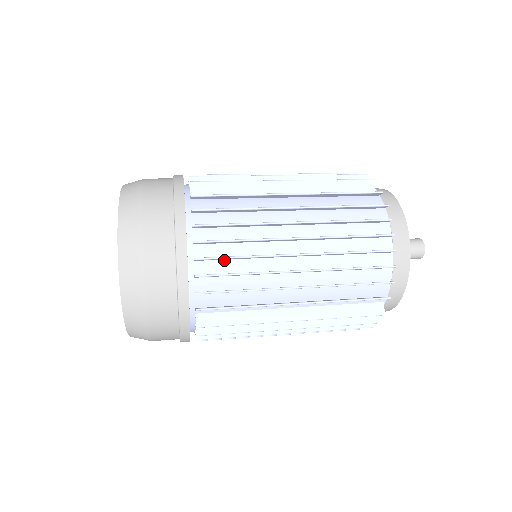
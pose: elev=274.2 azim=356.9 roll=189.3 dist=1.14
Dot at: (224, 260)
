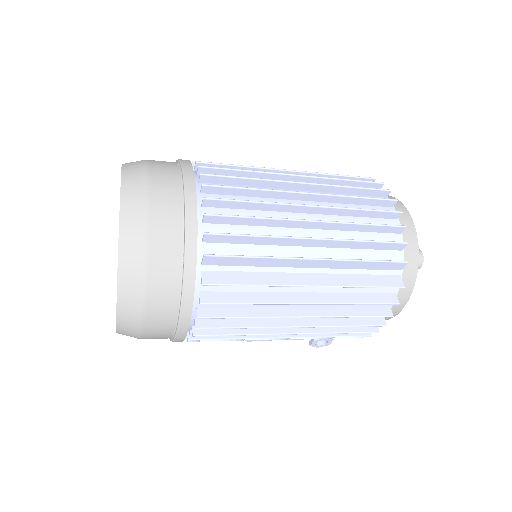
Dot at: (233, 209)
